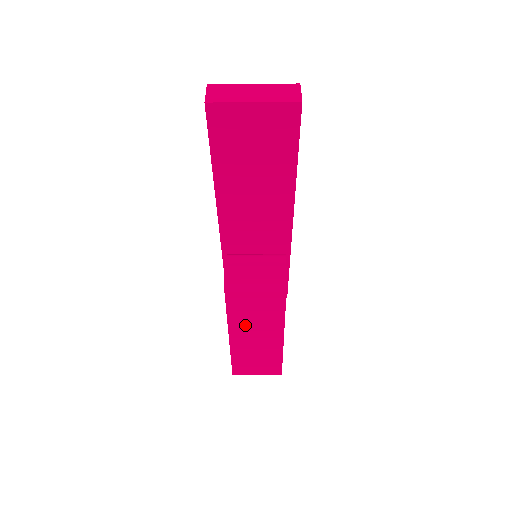
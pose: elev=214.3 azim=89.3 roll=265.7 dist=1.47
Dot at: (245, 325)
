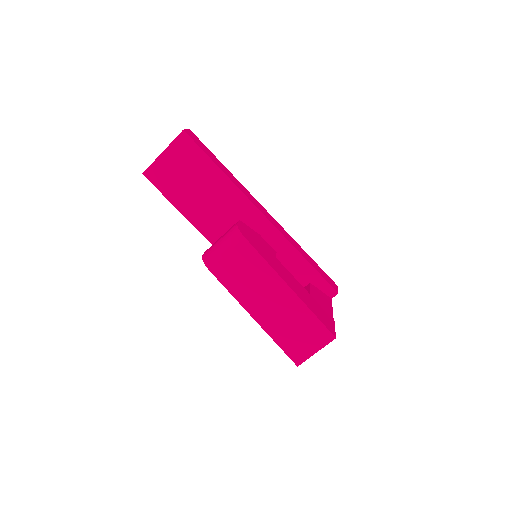
Dot at: (251, 295)
